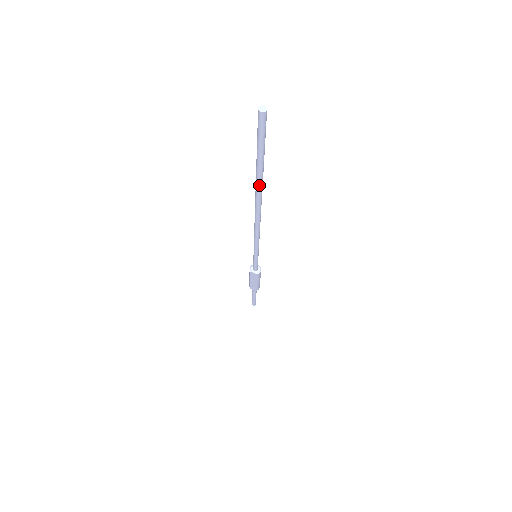
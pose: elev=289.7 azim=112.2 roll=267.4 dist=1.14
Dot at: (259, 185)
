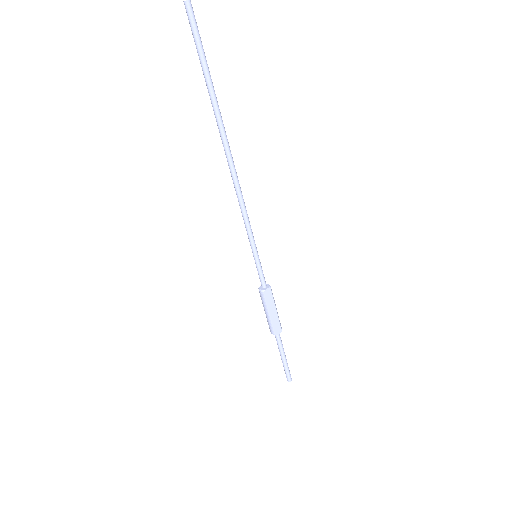
Dot at: (218, 110)
